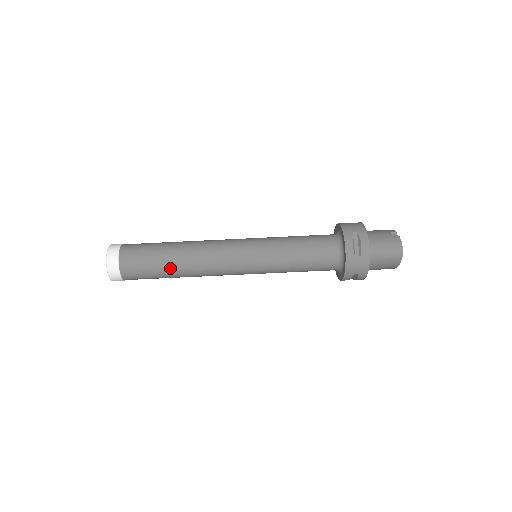
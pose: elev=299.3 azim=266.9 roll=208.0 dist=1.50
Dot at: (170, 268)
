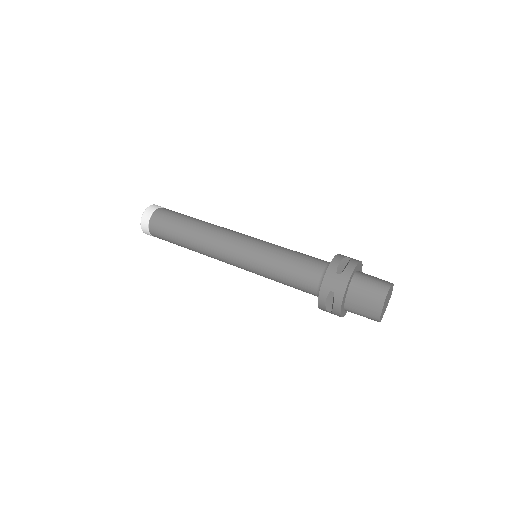
Dot at: (185, 229)
